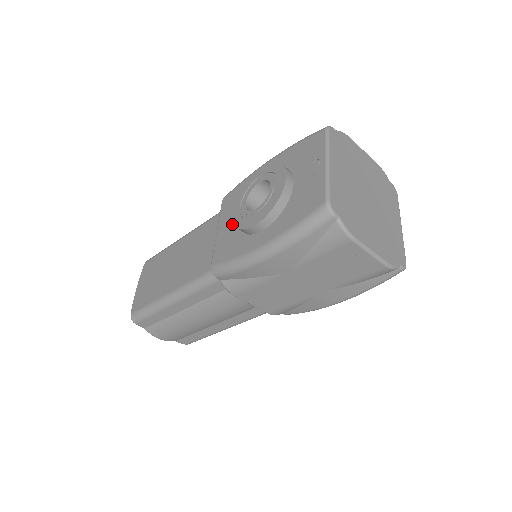
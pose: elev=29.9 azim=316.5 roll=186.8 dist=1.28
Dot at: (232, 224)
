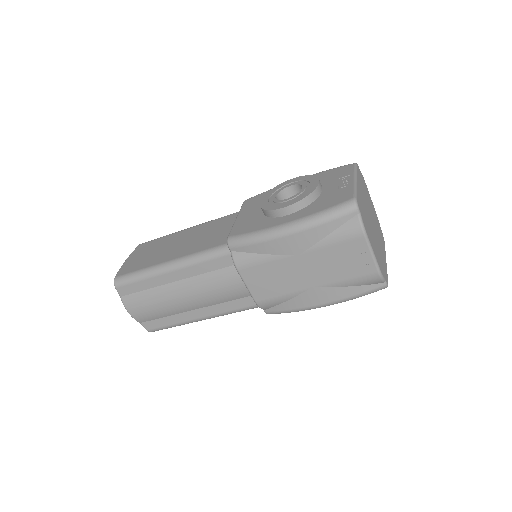
Dot at: (255, 213)
